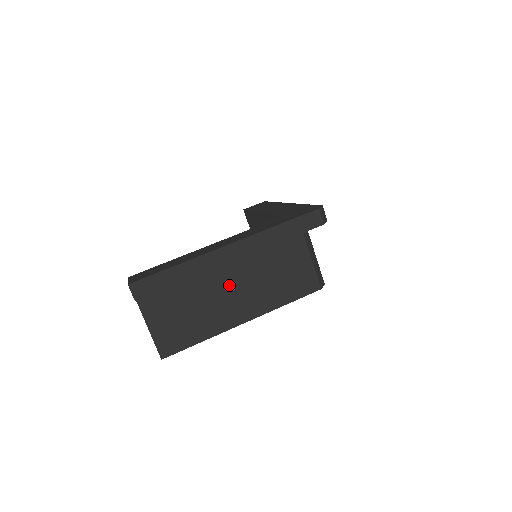
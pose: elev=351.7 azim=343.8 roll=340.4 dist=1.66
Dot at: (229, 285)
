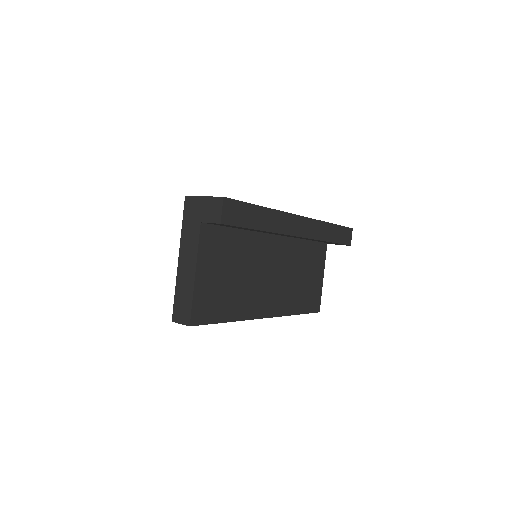
Dot at: (272, 265)
